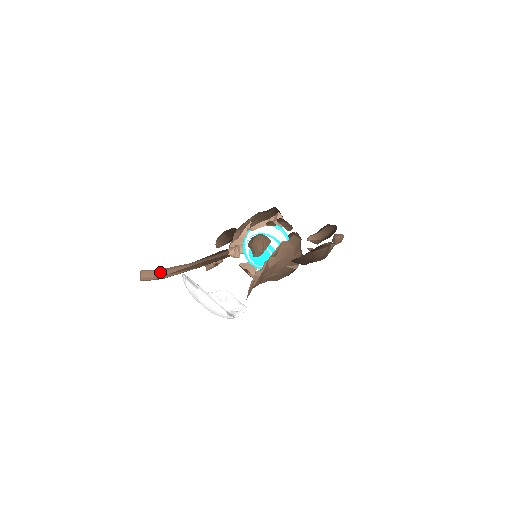
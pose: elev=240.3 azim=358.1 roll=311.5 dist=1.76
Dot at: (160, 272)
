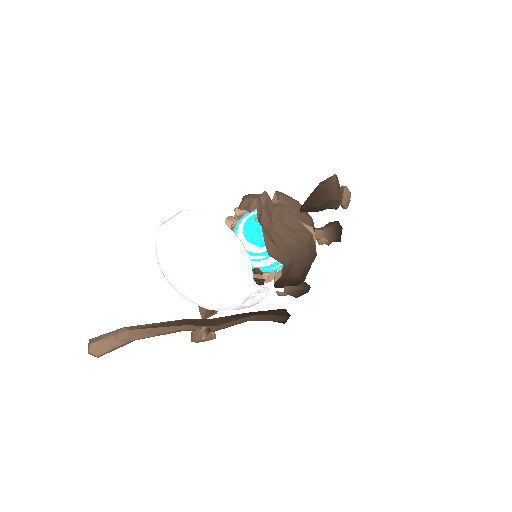
Dot at: (121, 328)
